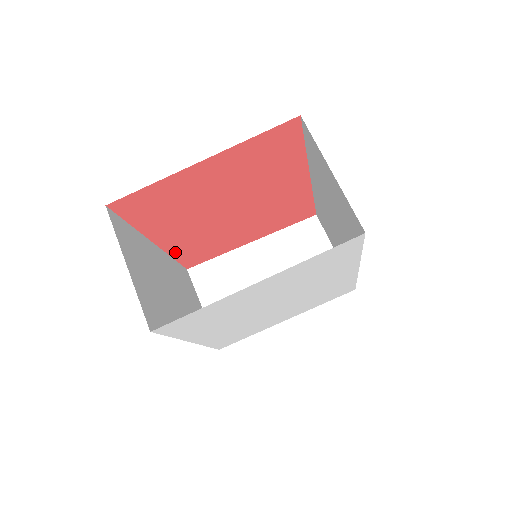
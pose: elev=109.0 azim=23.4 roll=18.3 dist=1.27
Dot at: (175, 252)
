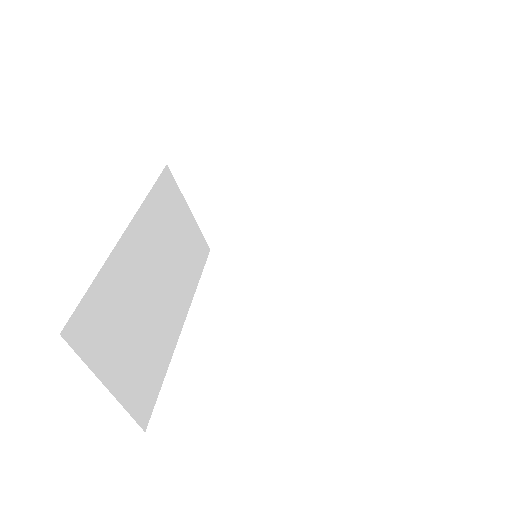
Dot at: occluded
